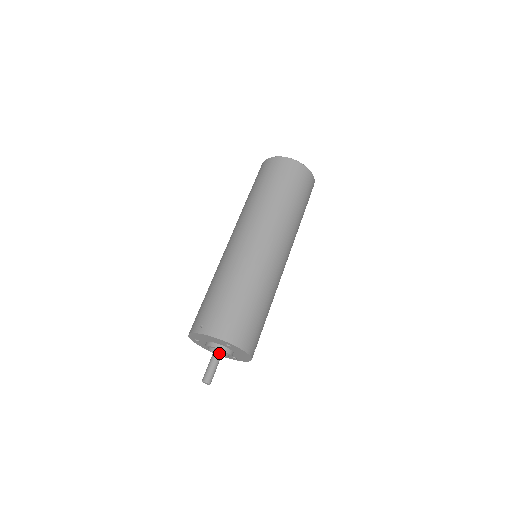
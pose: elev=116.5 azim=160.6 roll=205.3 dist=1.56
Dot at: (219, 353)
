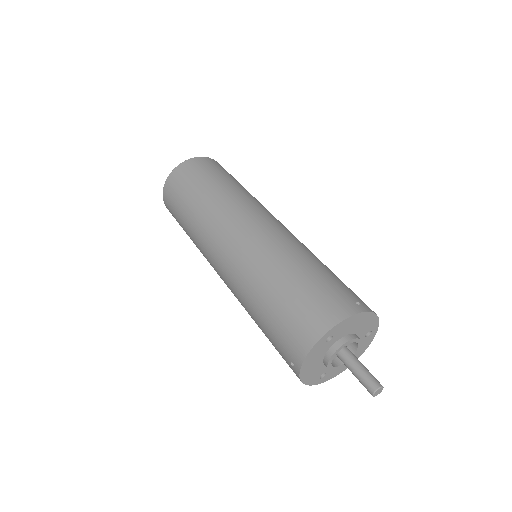
Dot at: (344, 355)
